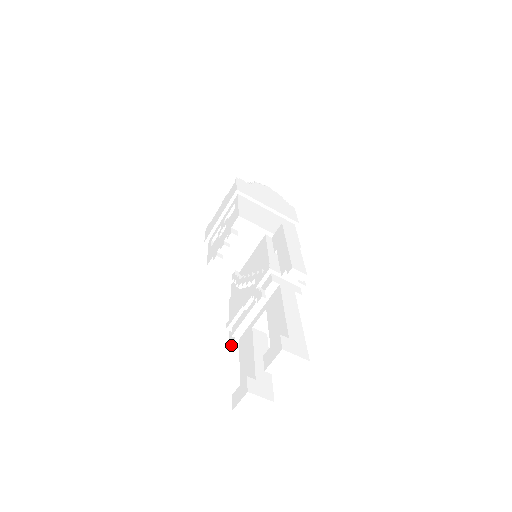
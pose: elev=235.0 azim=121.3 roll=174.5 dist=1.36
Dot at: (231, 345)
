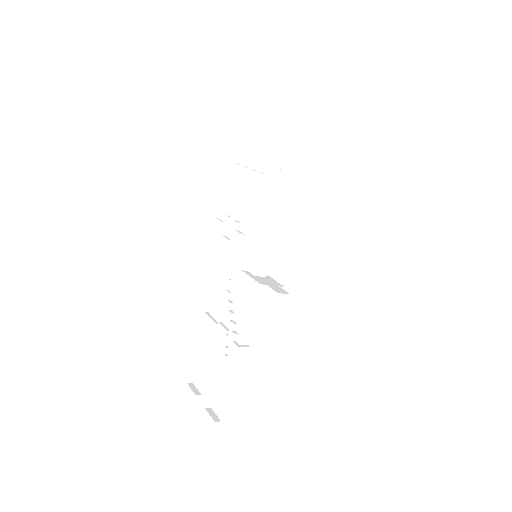
Dot at: occluded
